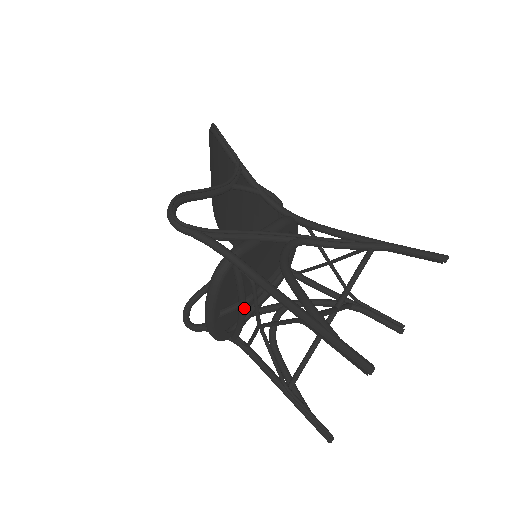
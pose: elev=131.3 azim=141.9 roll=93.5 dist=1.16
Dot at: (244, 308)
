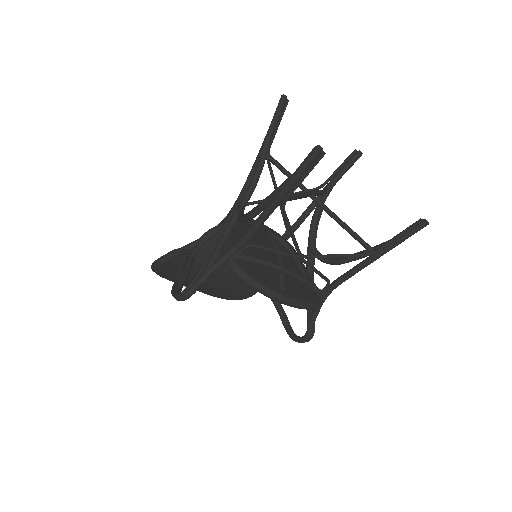
Dot at: (282, 267)
